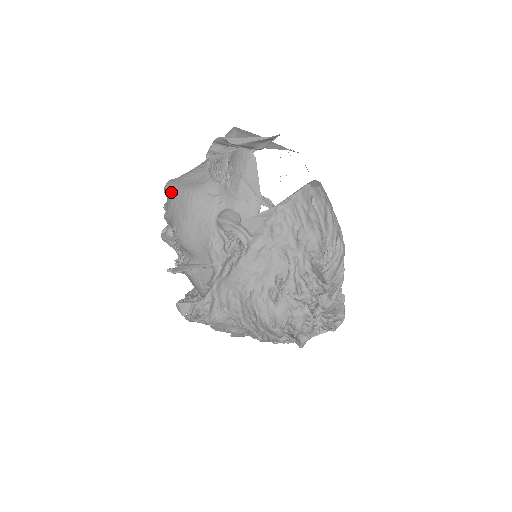
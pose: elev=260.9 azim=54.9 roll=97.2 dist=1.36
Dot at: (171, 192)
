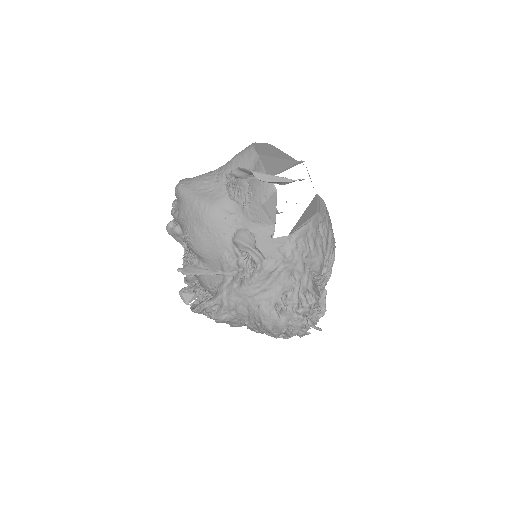
Dot at: (185, 199)
